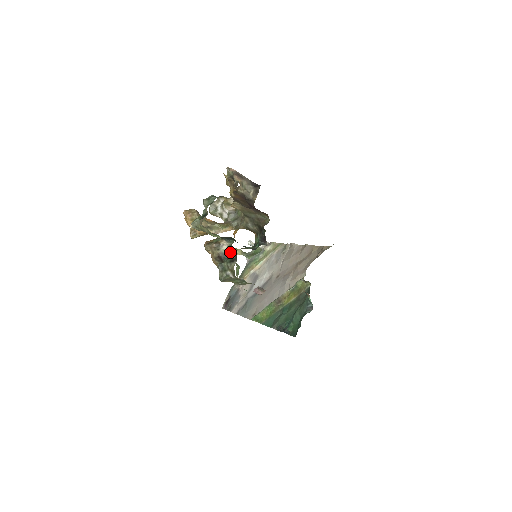
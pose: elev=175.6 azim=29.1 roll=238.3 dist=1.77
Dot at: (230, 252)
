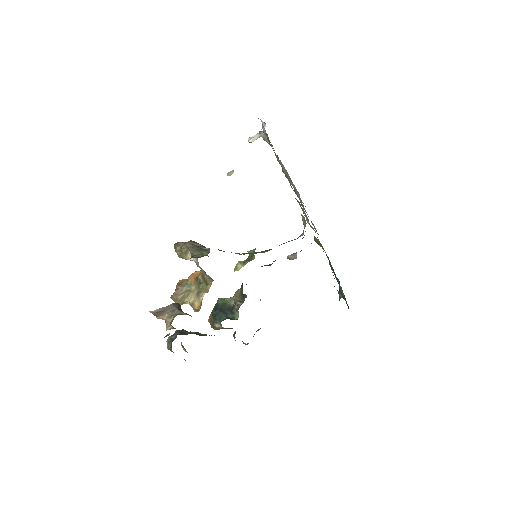
Dot at: occluded
